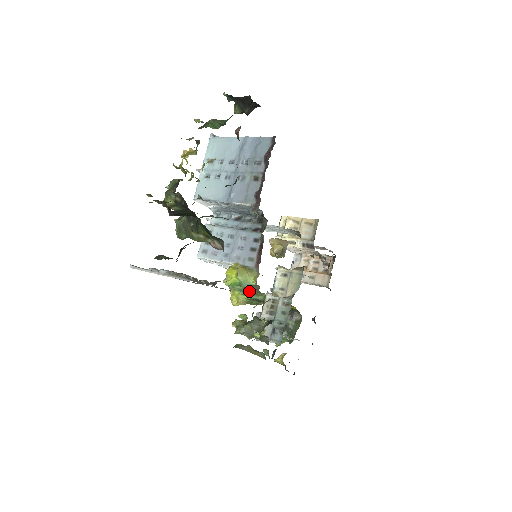
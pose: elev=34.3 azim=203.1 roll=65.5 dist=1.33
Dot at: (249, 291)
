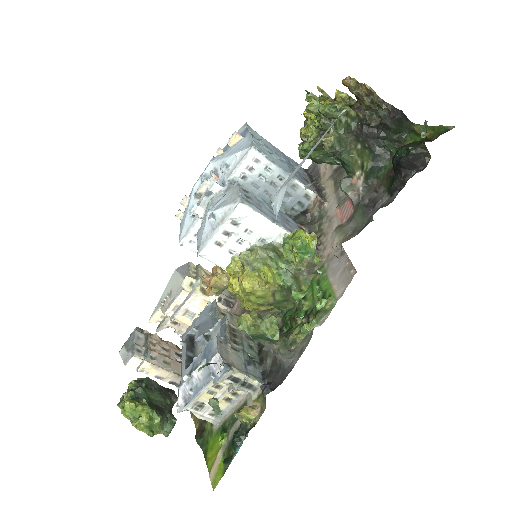
Dot at: (294, 273)
